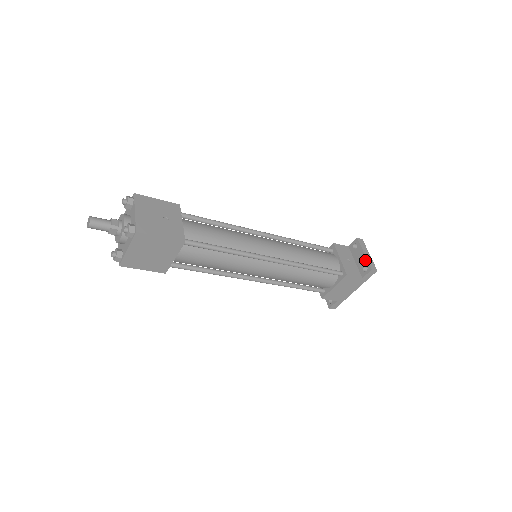
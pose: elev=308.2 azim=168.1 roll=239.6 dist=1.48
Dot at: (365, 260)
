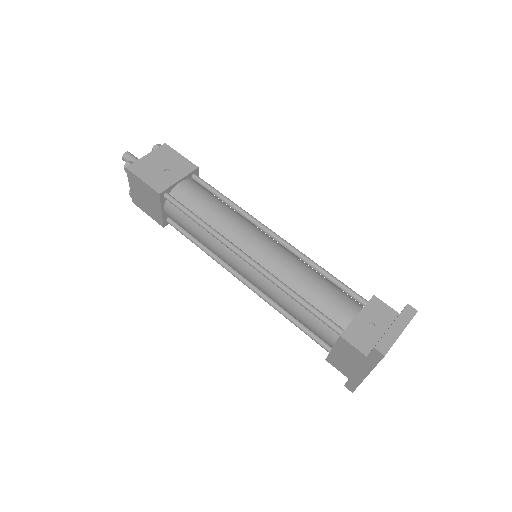
Dot at: occluded
